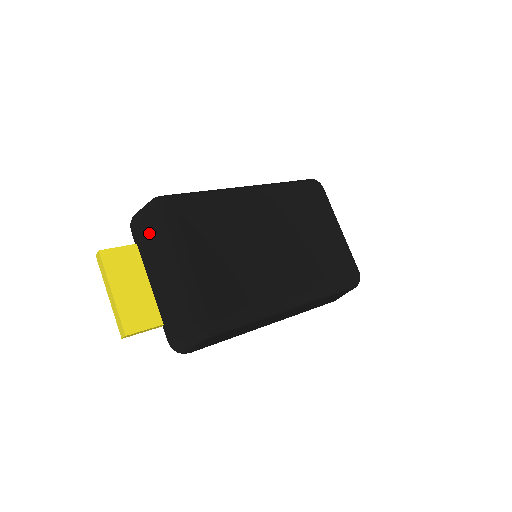
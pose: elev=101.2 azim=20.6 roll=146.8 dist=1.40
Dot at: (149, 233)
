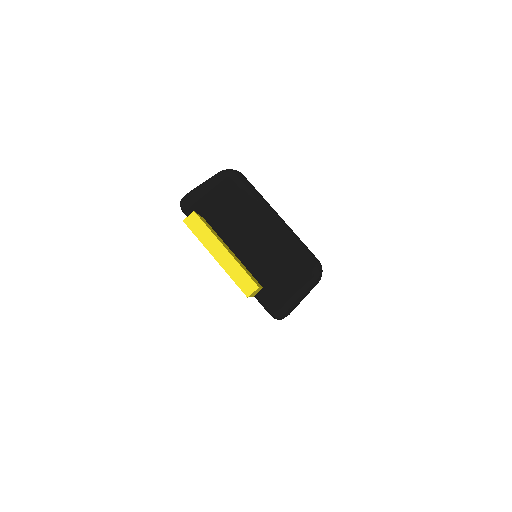
Dot at: (228, 200)
